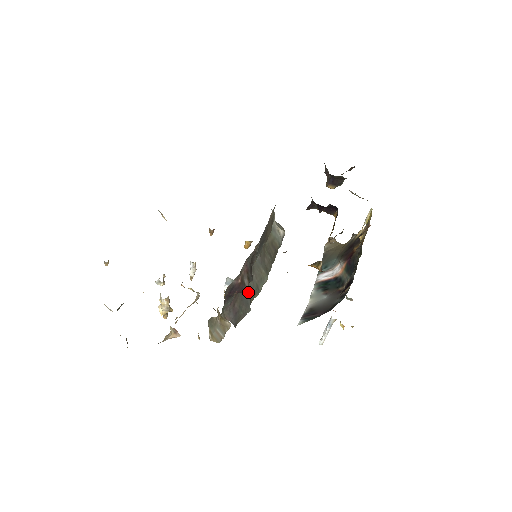
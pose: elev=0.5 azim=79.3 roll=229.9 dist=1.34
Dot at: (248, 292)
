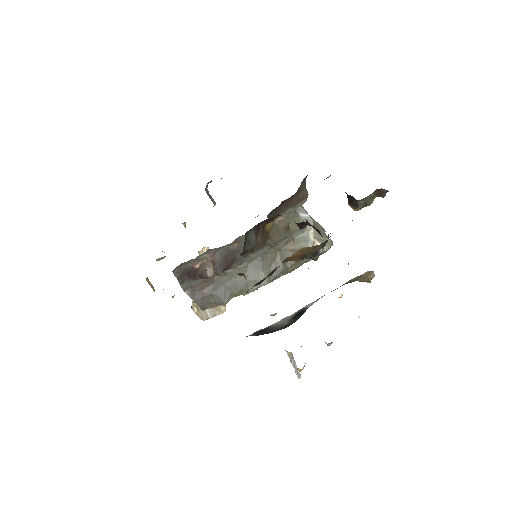
Dot at: (230, 285)
